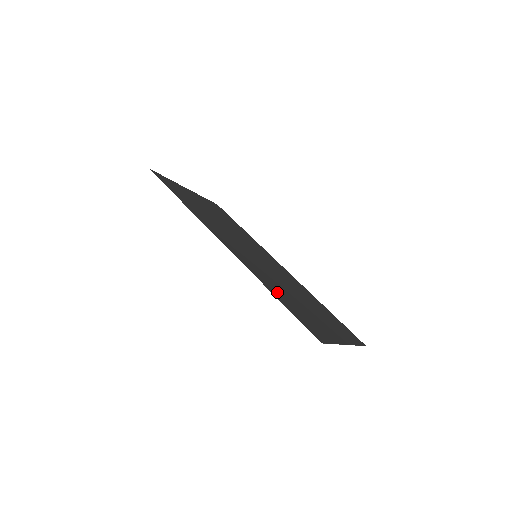
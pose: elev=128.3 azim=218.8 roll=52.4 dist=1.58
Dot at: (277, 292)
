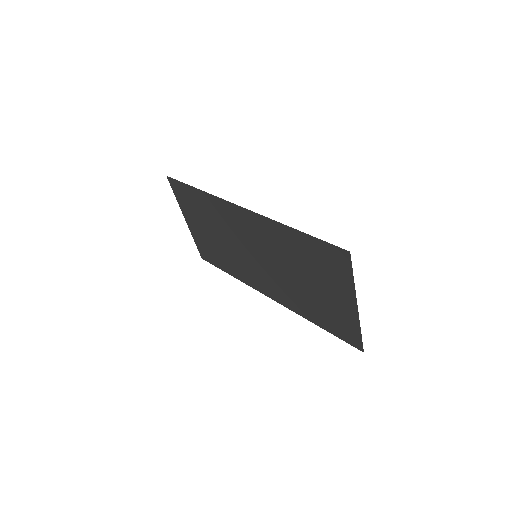
Dot at: (294, 240)
